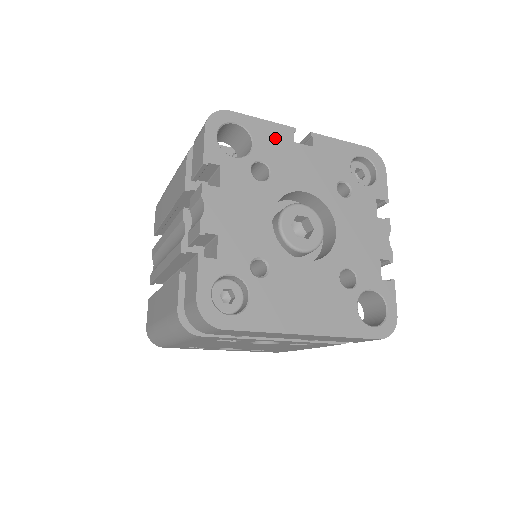
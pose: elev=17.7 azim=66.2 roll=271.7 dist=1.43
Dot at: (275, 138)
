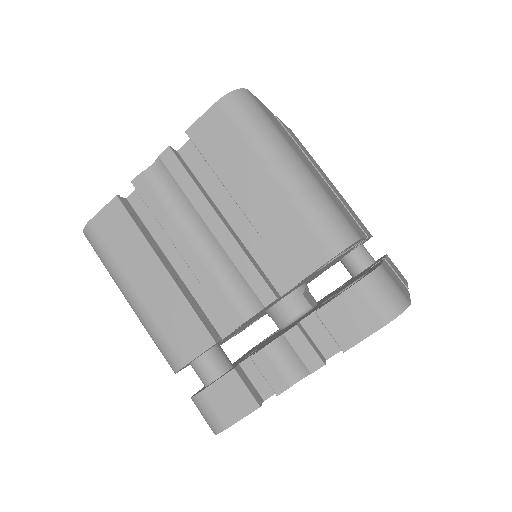
Dot at: occluded
